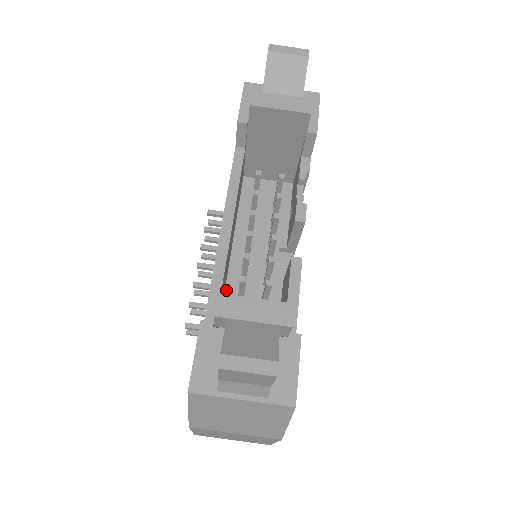
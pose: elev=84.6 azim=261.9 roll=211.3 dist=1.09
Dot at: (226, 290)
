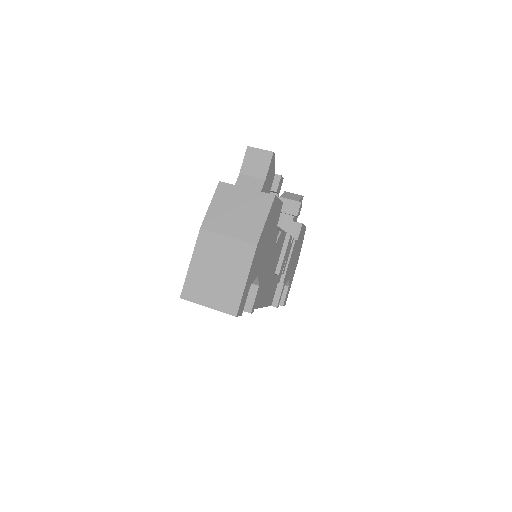
Dot at: occluded
